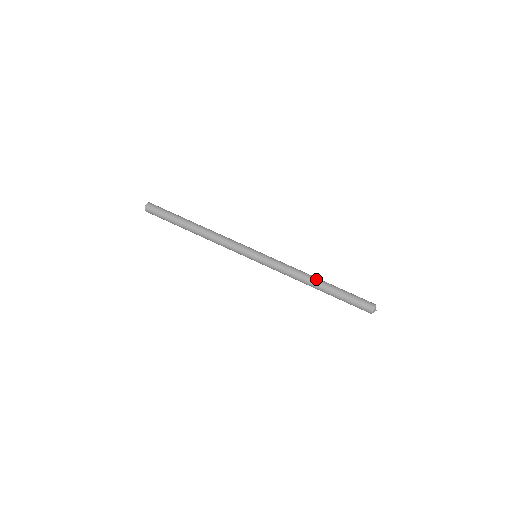
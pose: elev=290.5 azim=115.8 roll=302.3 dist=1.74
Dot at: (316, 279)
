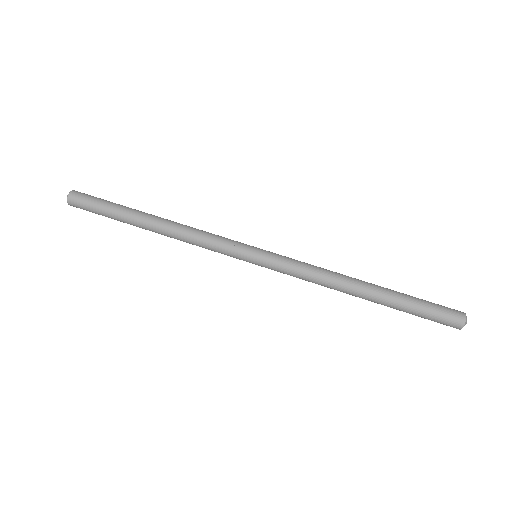
Dot at: (359, 289)
